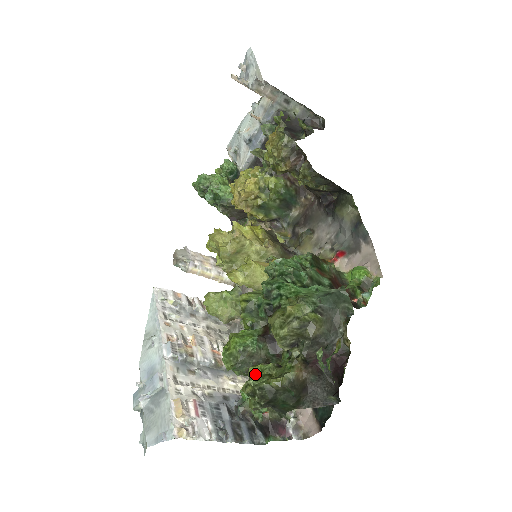
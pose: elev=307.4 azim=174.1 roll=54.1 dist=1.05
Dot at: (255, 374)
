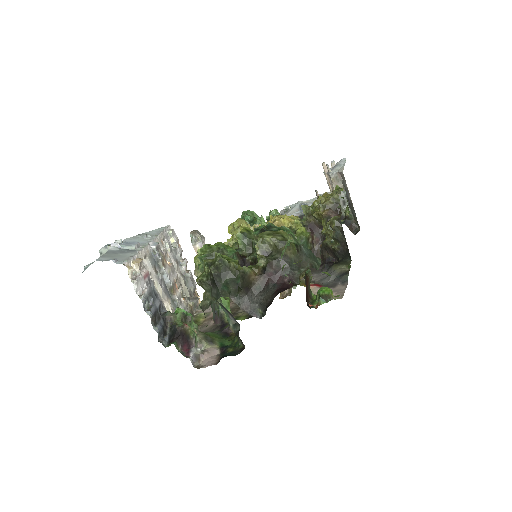
Dot at: (222, 257)
